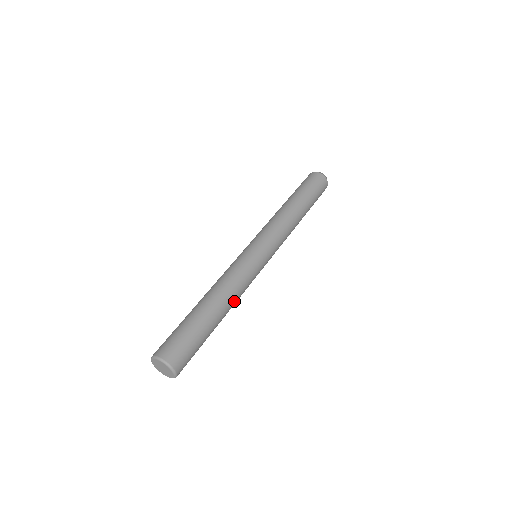
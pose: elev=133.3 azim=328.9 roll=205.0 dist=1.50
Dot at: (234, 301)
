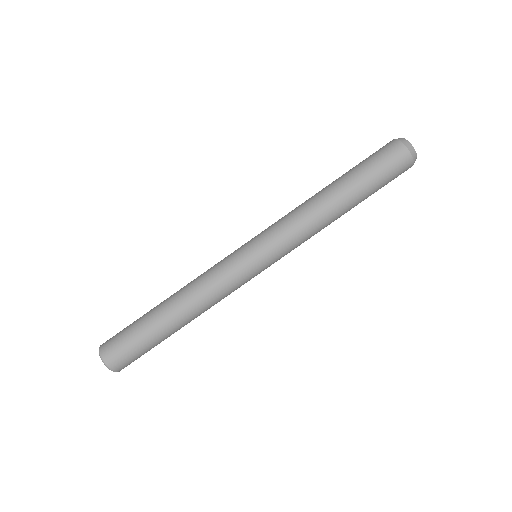
Dot at: occluded
